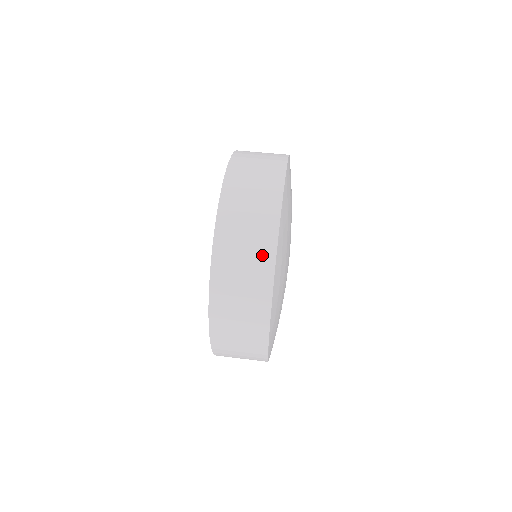
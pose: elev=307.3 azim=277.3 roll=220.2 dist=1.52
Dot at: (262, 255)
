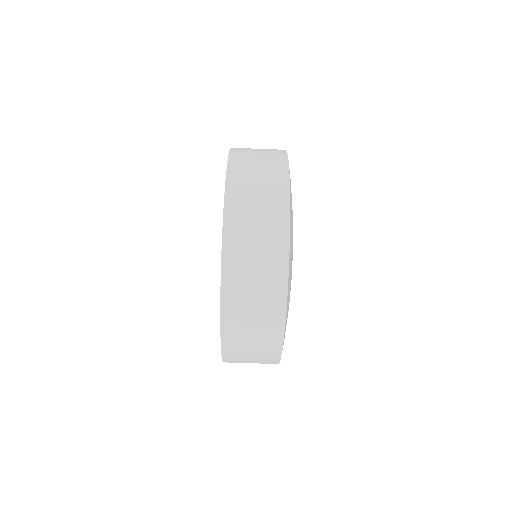
Dot at: occluded
